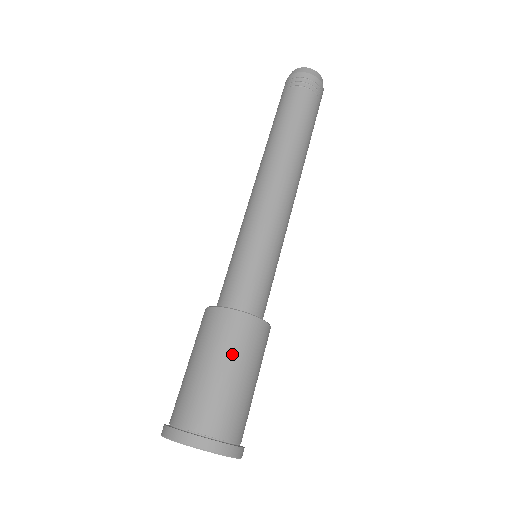
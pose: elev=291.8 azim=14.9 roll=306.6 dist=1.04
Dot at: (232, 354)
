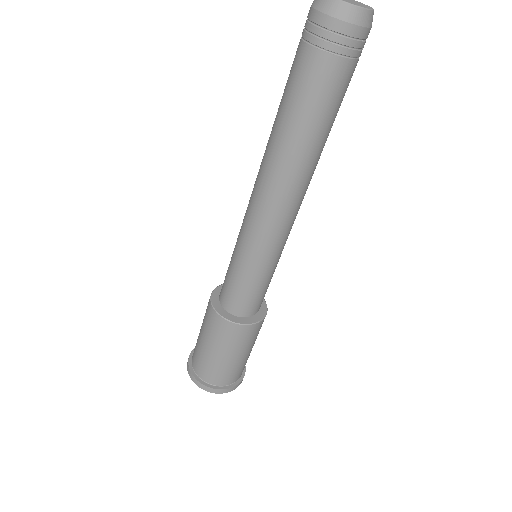
Dot at: (228, 348)
